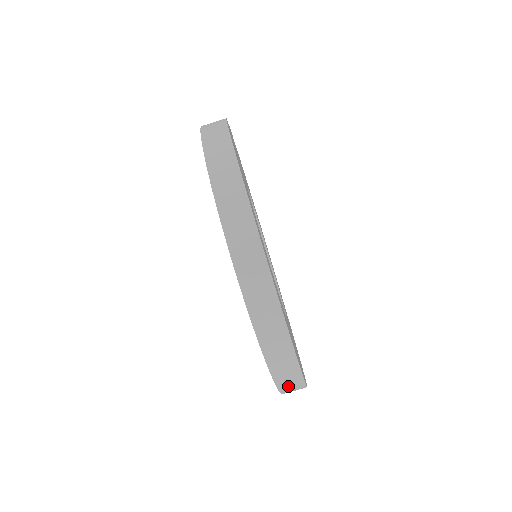
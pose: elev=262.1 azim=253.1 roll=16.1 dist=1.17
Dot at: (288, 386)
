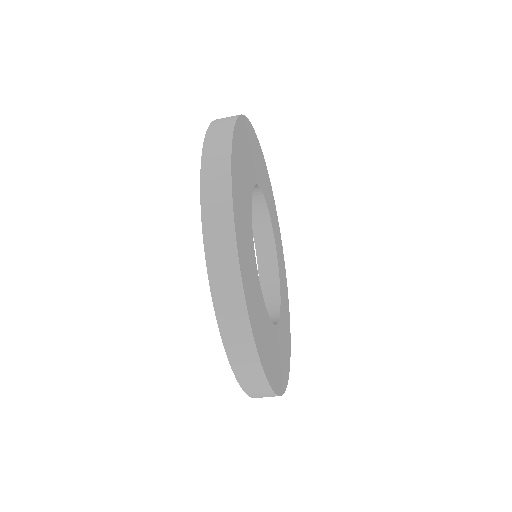
Dot at: occluded
